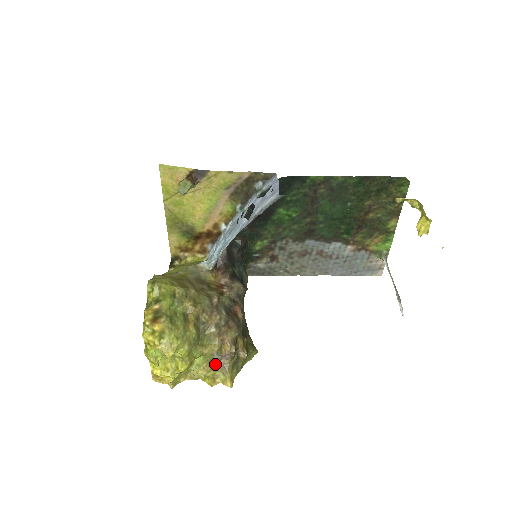
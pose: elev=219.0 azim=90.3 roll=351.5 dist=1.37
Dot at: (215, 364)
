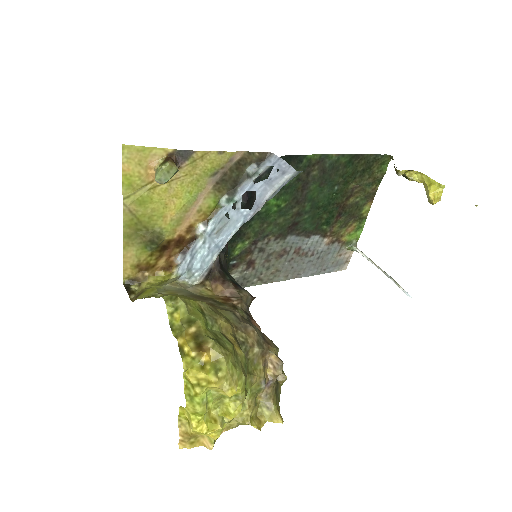
Dot at: (256, 398)
